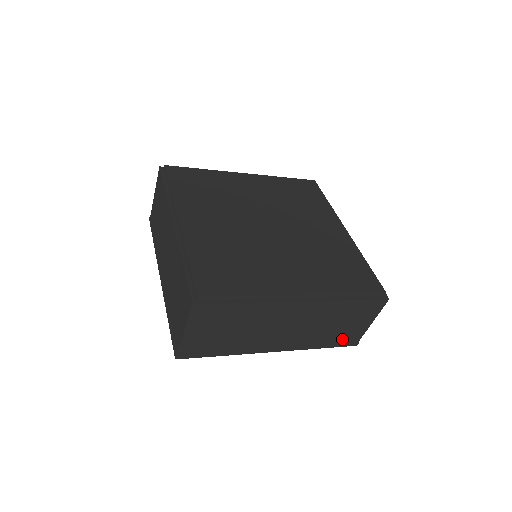
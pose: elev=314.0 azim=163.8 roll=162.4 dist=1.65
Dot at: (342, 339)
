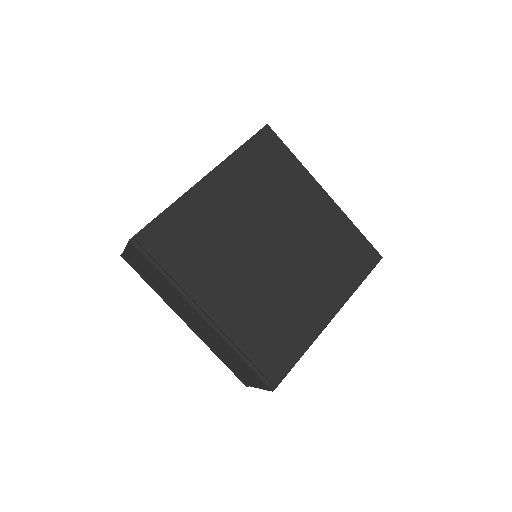
Dot at: (235, 371)
